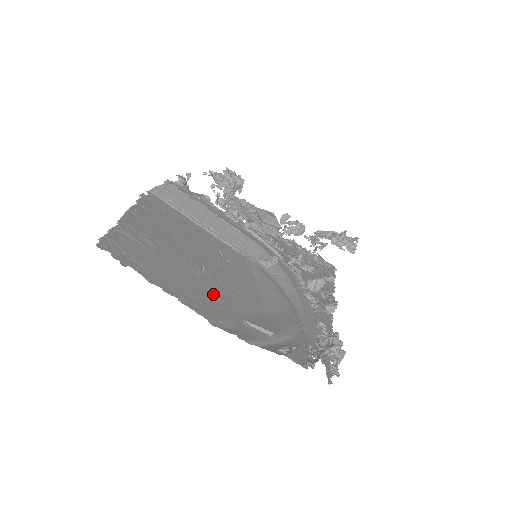
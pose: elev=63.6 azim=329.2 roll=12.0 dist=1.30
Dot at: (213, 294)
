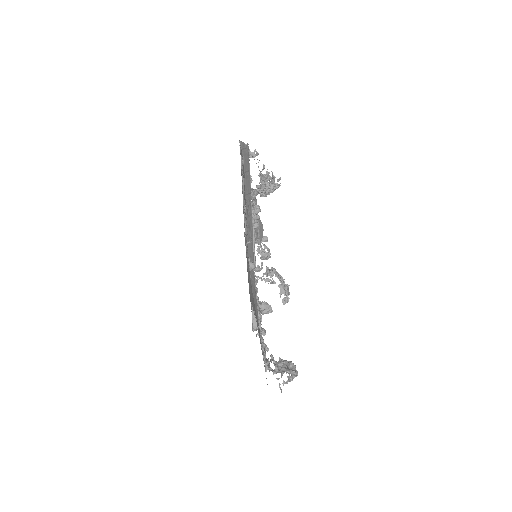
Dot at: occluded
